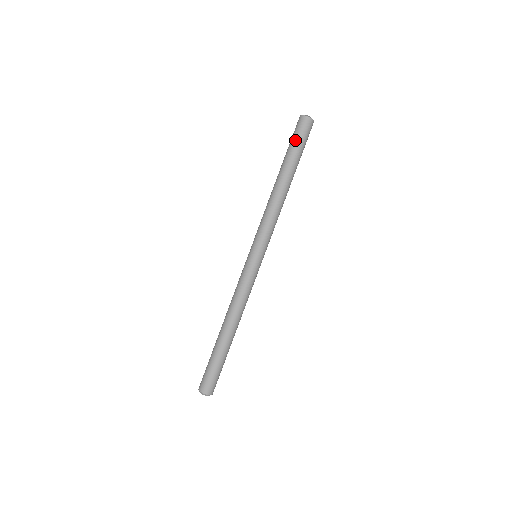
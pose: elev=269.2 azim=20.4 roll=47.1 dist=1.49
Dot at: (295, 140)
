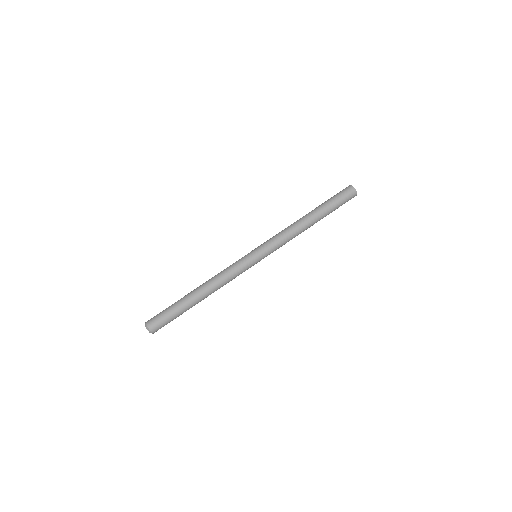
Dot at: (339, 200)
